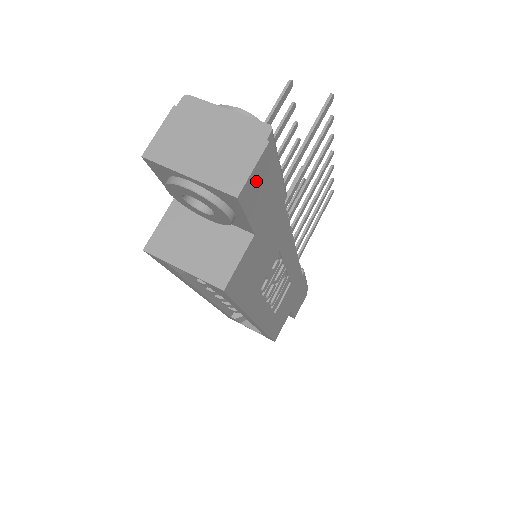
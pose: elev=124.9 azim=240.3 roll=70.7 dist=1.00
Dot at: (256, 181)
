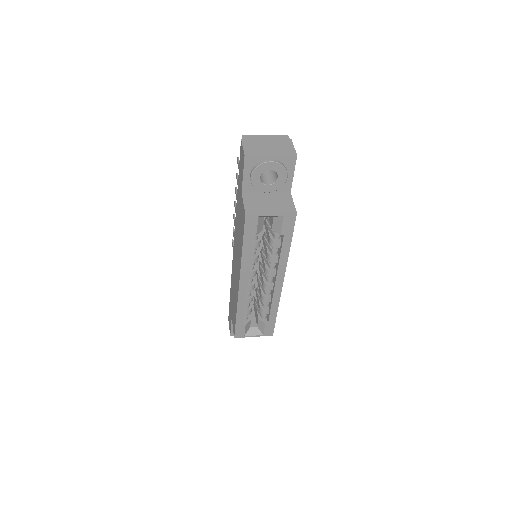
Dot at: occluded
